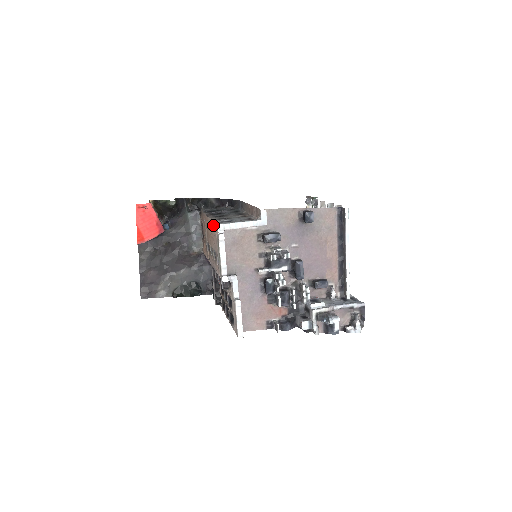
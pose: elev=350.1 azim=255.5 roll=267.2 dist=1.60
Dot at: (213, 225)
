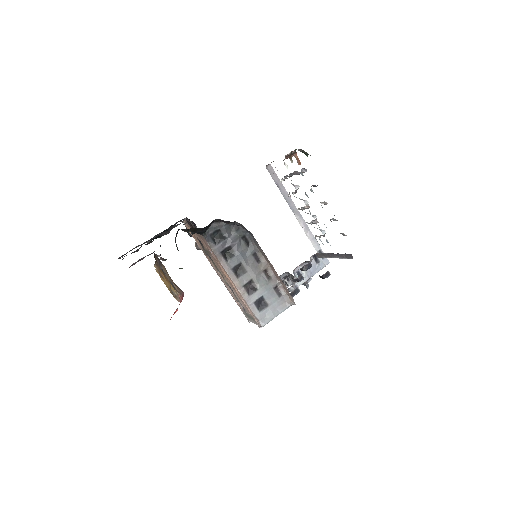
Dot at: (244, 300)
